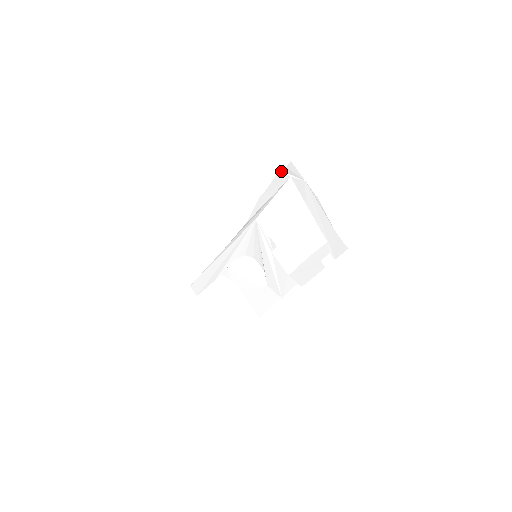
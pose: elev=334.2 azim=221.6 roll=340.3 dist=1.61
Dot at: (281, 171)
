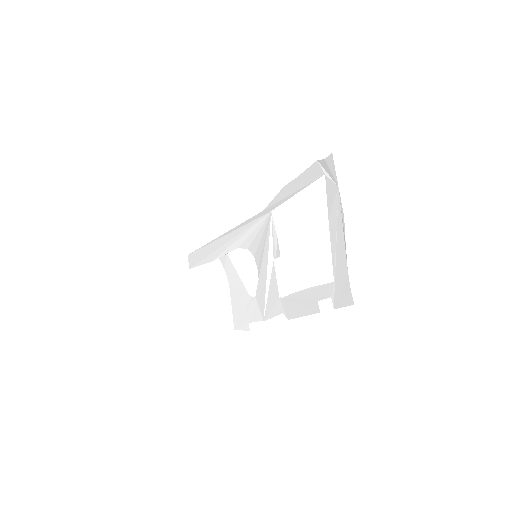
Dot at: (318, 162)
